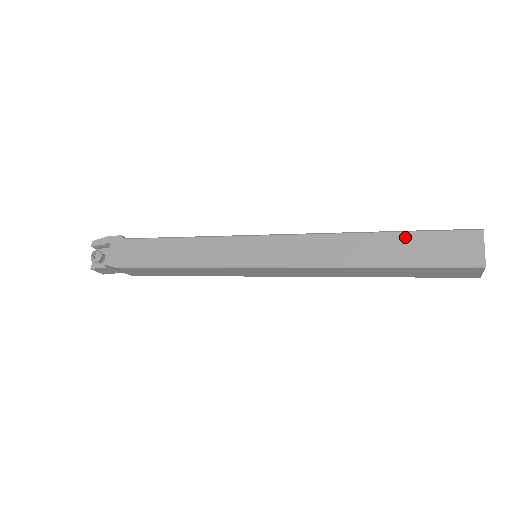
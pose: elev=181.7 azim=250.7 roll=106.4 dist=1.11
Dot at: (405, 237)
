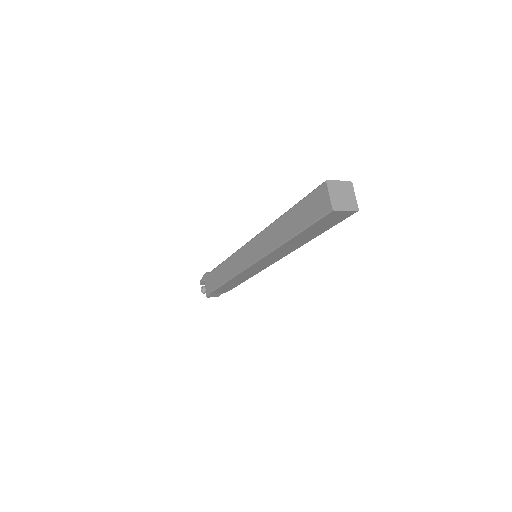
Dot at: (296, 209)
